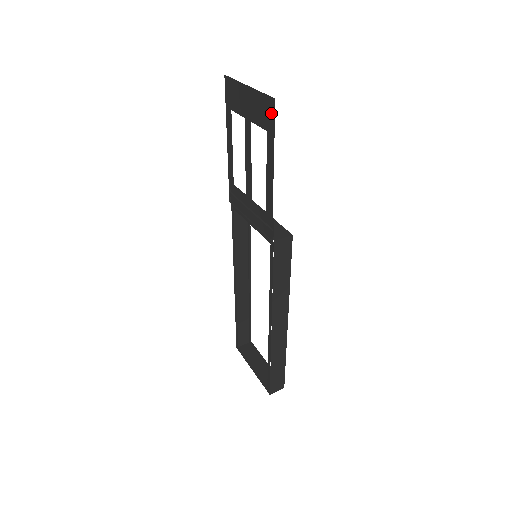
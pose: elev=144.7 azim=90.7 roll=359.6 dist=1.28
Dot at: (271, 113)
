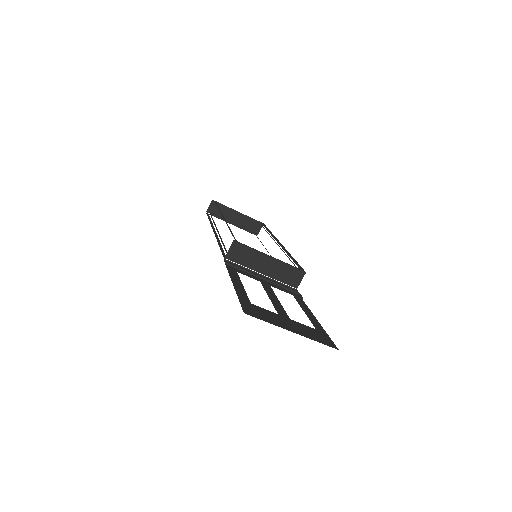
Dot at: (328, 341)
